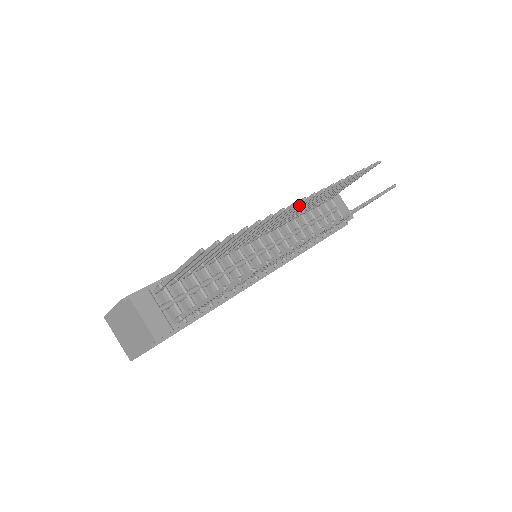
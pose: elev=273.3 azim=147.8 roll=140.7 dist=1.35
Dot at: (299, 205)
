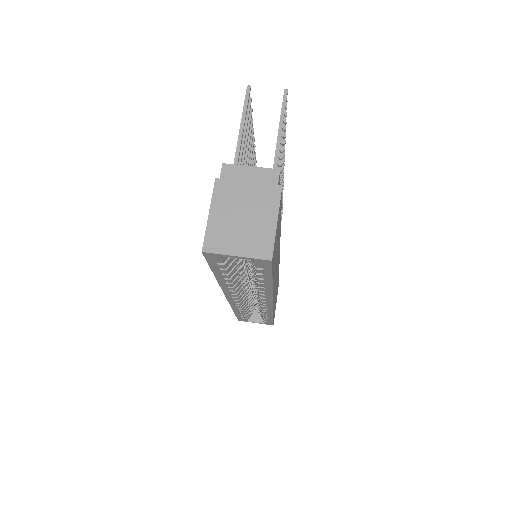
Dot at: occluded
